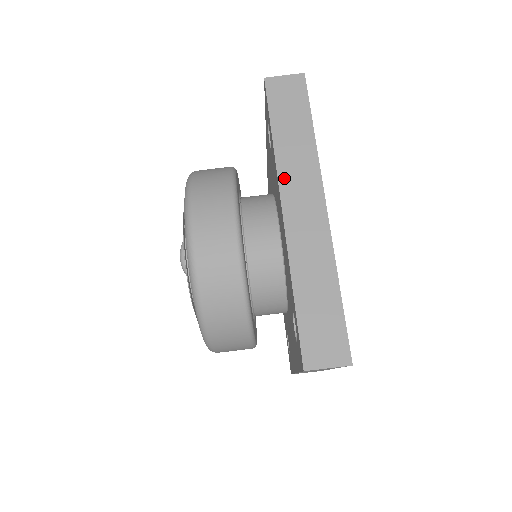
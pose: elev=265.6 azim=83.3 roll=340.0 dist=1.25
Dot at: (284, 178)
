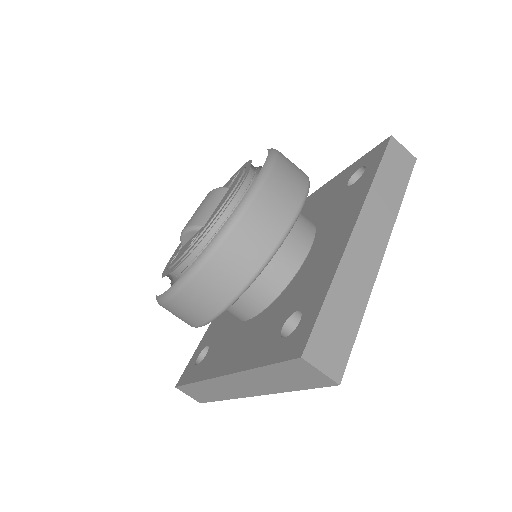
Dot at: (241, 376)
